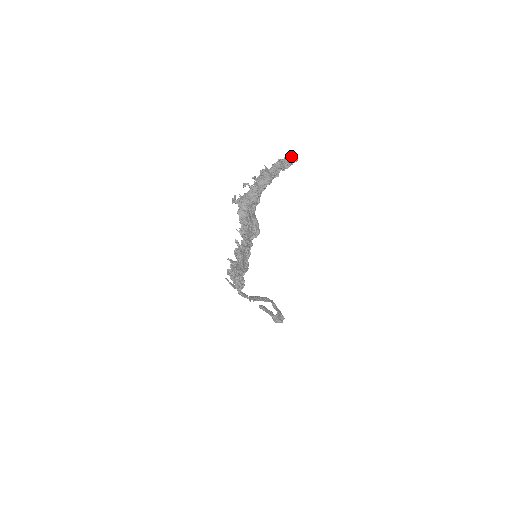
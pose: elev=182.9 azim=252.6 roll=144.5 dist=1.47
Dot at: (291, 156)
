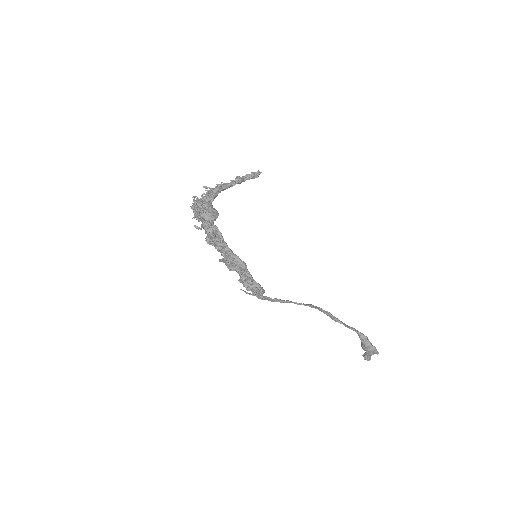
Dot at: (251, 172)
